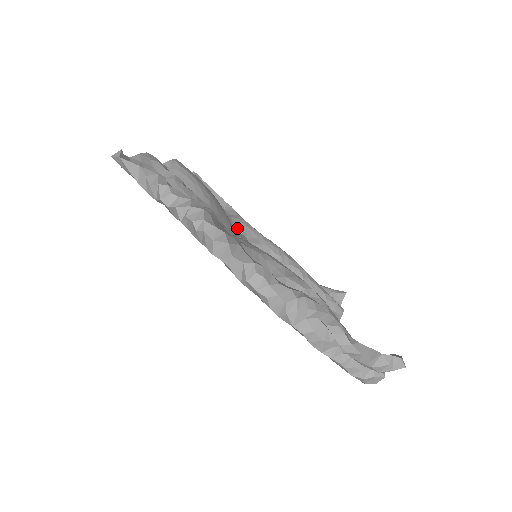
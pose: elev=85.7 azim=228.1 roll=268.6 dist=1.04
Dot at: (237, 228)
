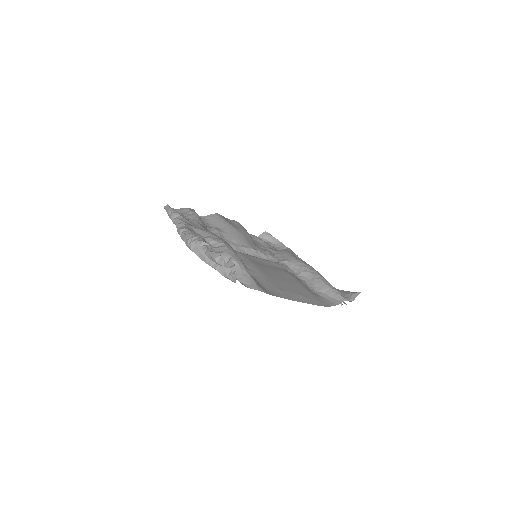
Dot at: (278, 255)
